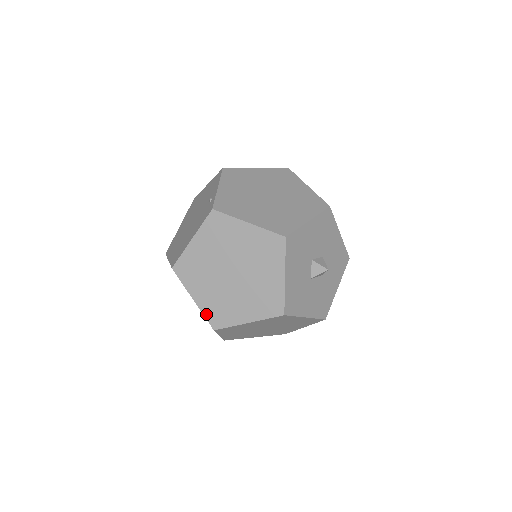
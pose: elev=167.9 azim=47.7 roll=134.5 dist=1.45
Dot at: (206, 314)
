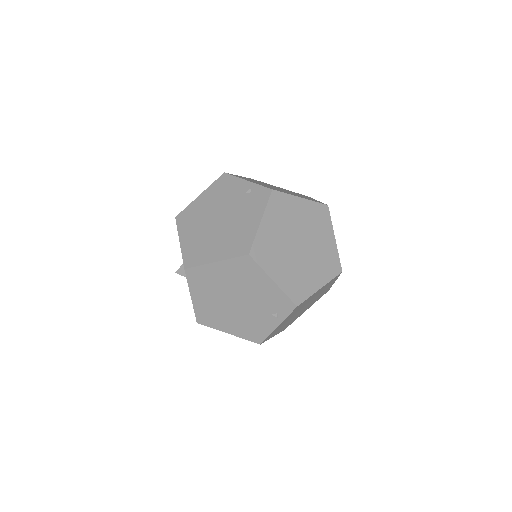
Dot at: (287, 292)
